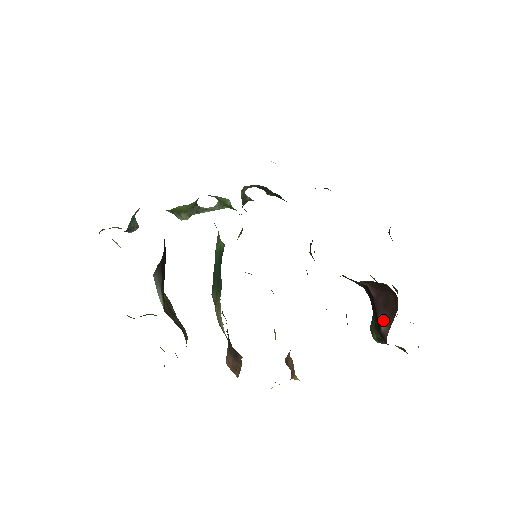
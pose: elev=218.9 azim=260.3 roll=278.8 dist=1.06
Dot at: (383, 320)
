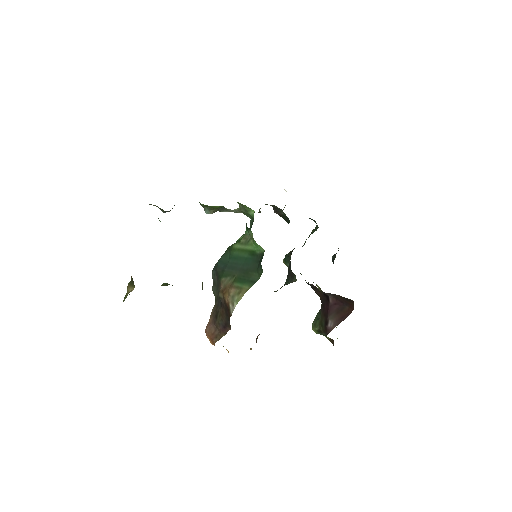
Dot at: (332, 320)
